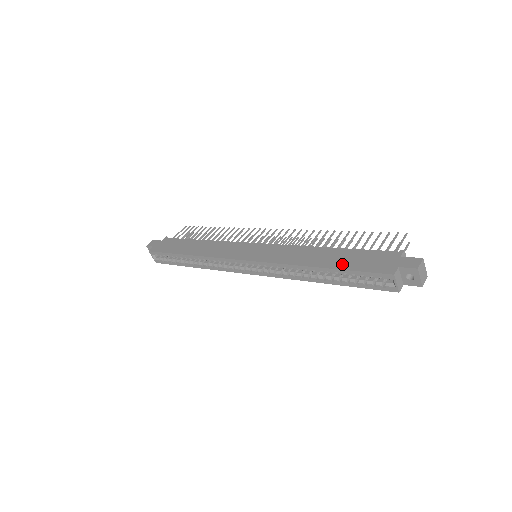
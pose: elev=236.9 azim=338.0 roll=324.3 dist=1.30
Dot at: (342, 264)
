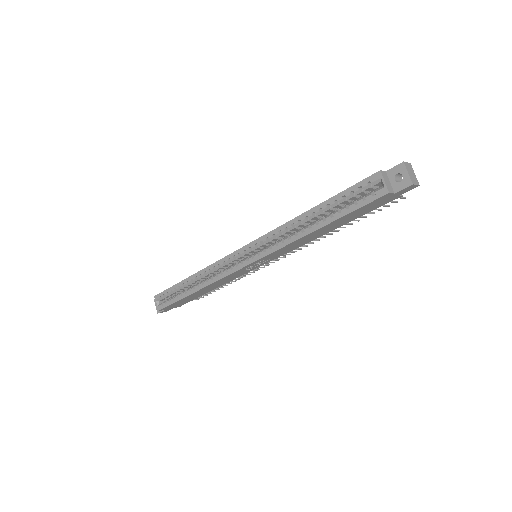
Dot at: occluded
